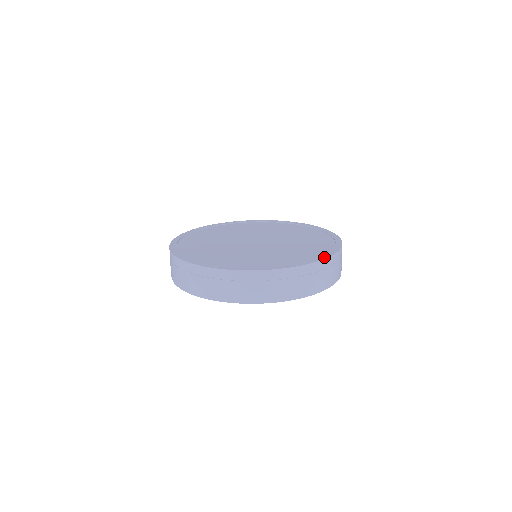
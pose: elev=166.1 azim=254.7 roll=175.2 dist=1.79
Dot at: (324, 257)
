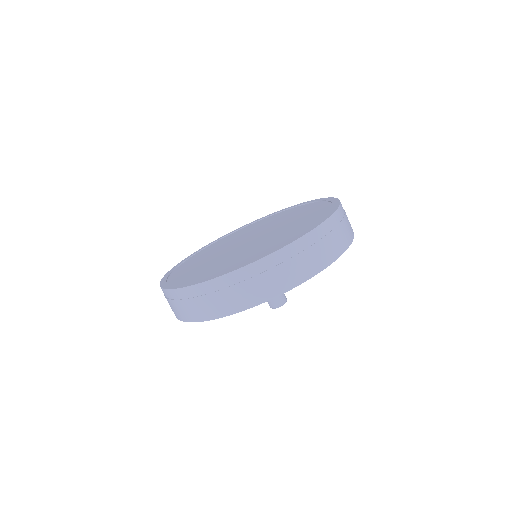
Dot at: (335, 200)
